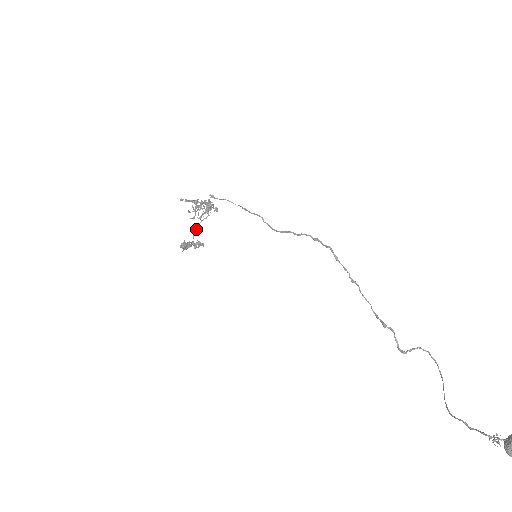
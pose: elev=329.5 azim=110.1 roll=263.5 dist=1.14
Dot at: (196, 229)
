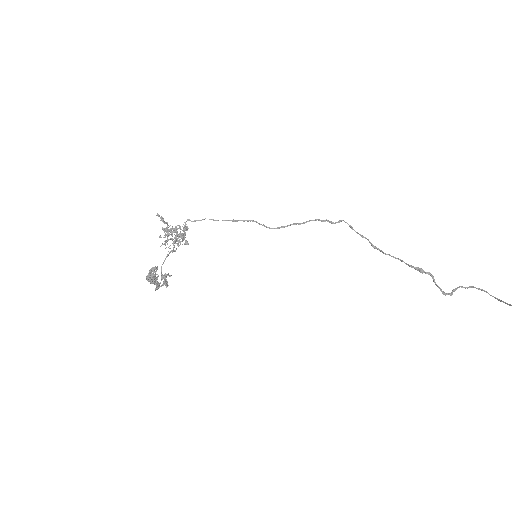
Dot at: (165, 258)
